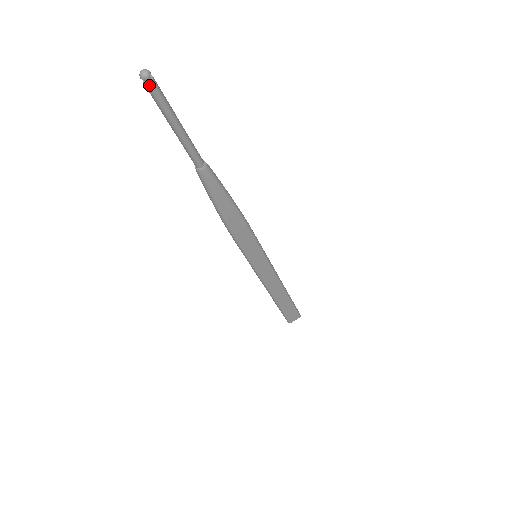
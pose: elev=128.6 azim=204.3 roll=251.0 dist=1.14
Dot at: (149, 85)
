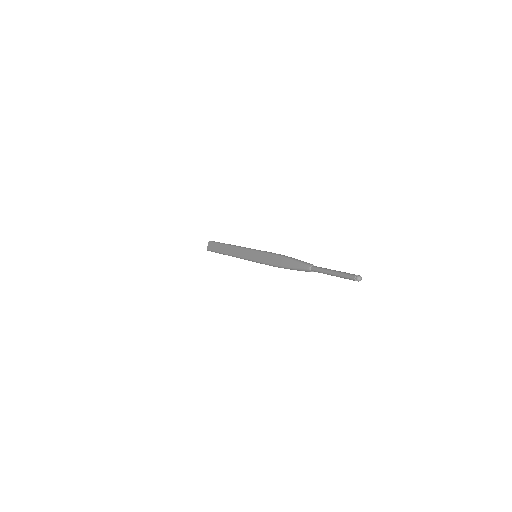
Dot at: occluded
